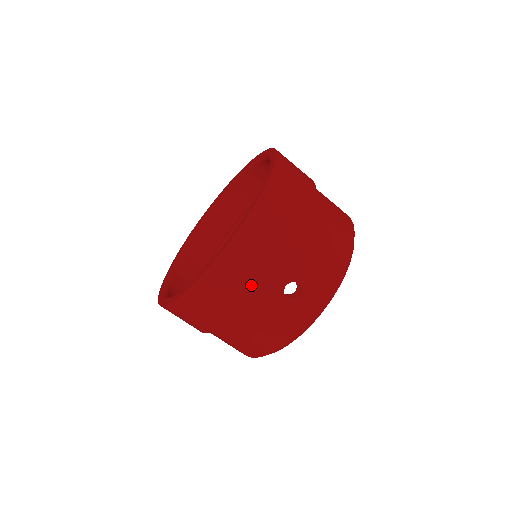
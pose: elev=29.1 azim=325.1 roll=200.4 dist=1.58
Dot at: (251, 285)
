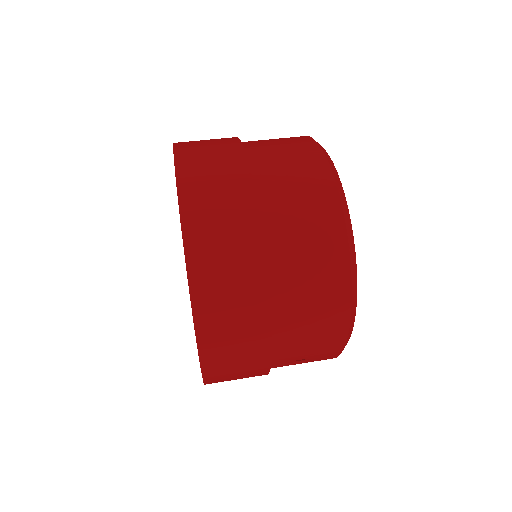
Dot at: occluded
